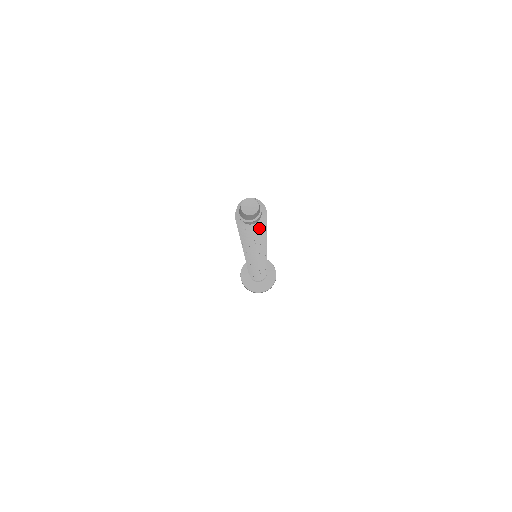
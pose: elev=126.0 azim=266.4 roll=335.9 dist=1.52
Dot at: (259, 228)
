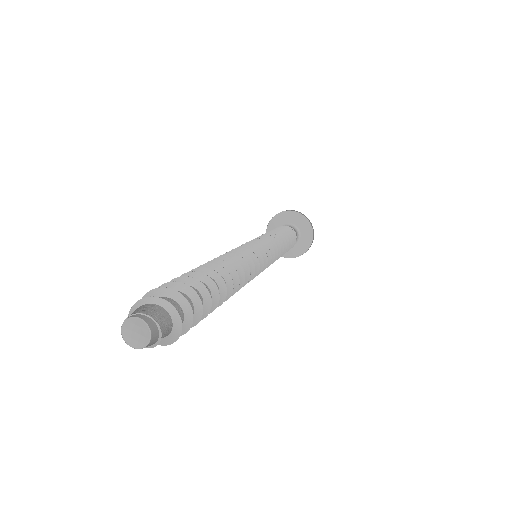
Dot at: occluded
